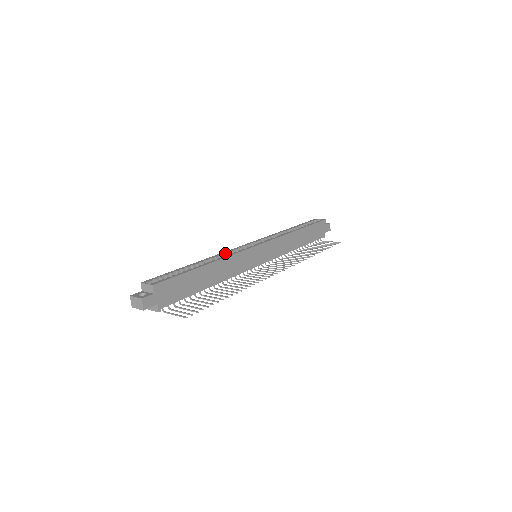
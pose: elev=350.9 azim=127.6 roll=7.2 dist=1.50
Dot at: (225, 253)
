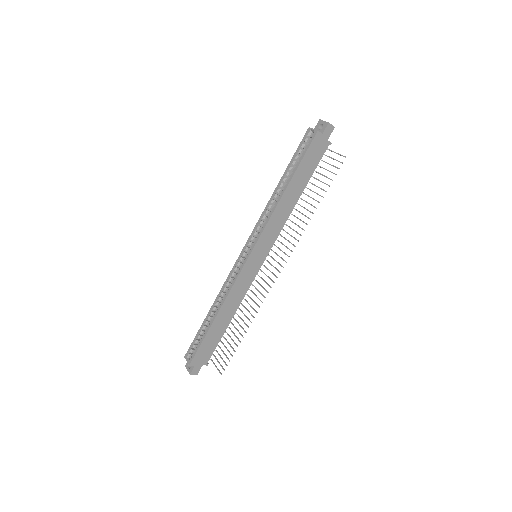
Dot at: (226, 284)
